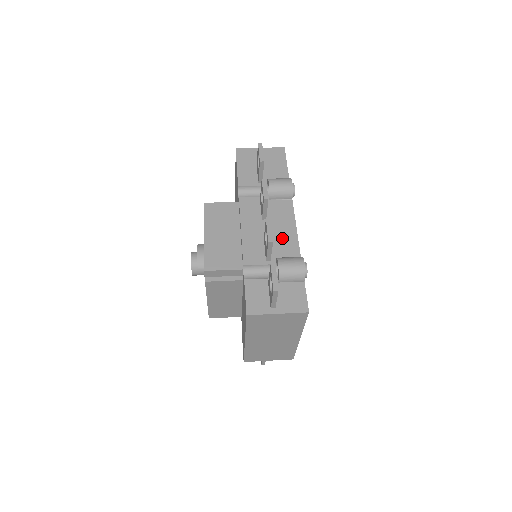
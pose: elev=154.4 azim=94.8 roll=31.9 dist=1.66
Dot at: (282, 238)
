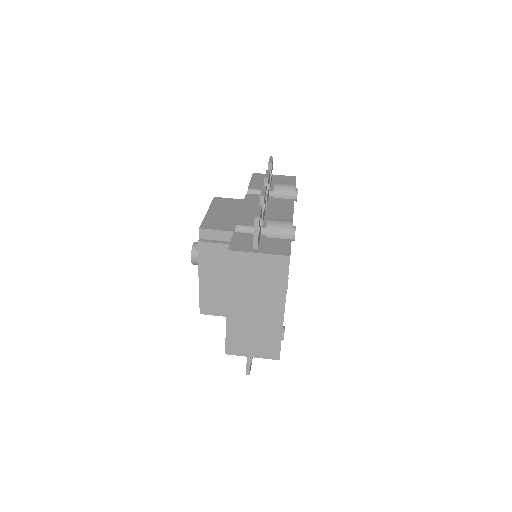
Dot at: (278, 216)
